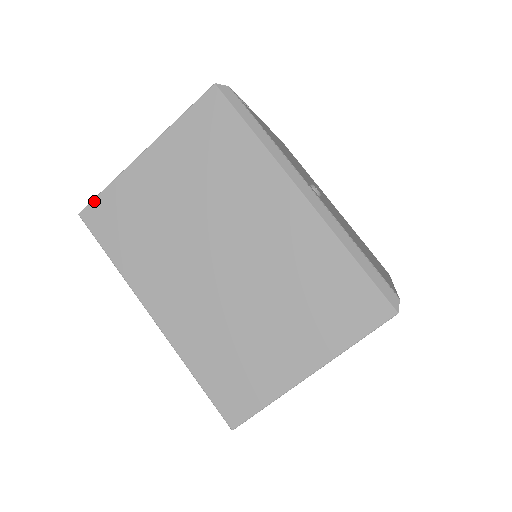
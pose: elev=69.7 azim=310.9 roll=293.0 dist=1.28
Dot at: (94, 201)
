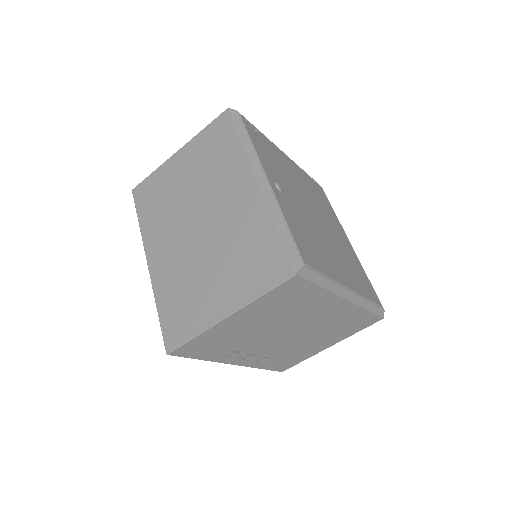
Dot at: (142, 182)
